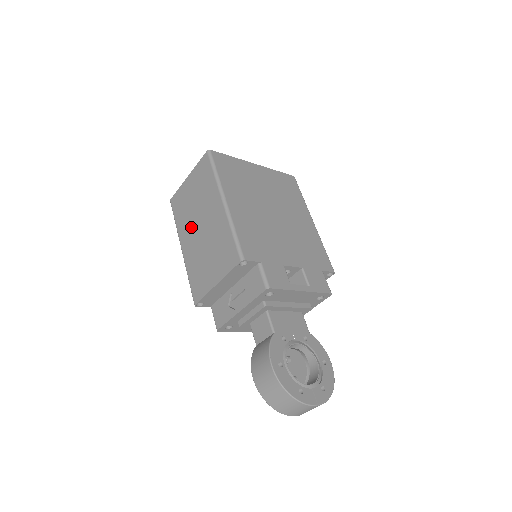
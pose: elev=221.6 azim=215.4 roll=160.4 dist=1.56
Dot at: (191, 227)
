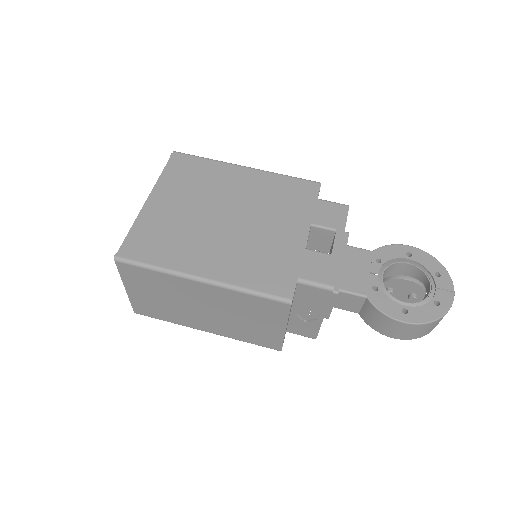
Dot at: (192, 316)
